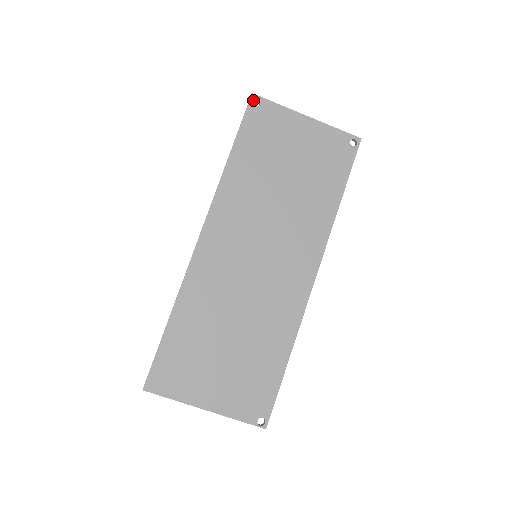
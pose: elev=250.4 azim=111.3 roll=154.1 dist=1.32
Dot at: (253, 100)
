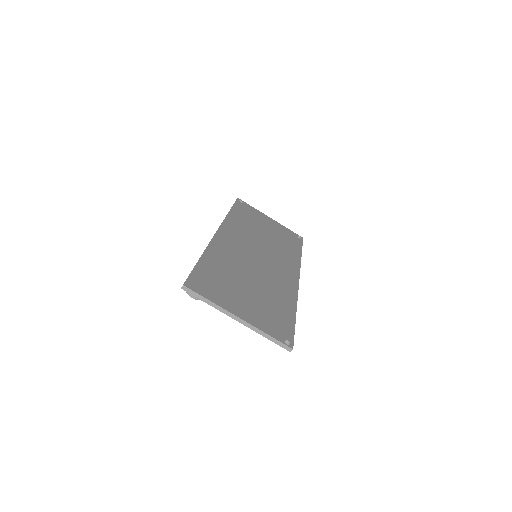
Dot at: (238, 200)
